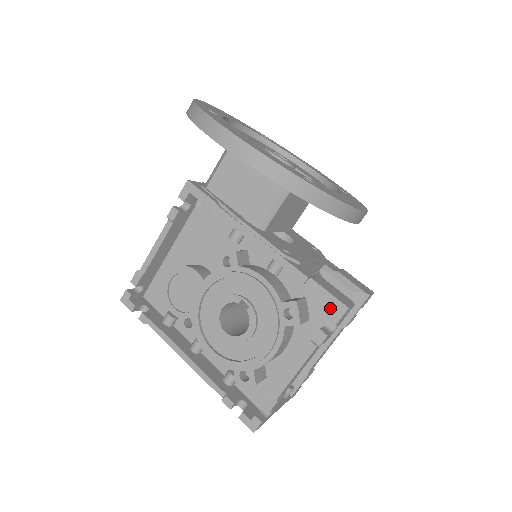
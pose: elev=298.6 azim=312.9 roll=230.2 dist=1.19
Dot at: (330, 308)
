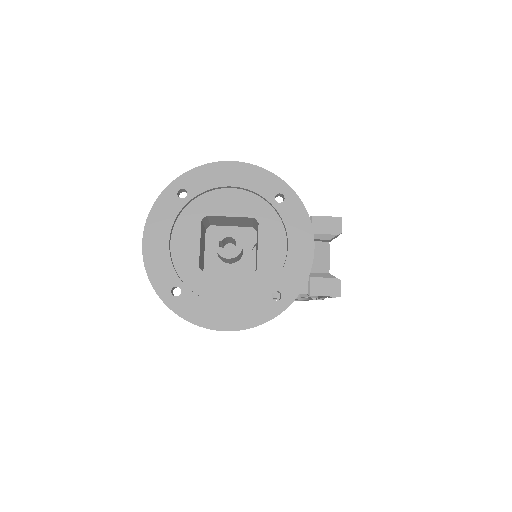
Dot at: occluded
